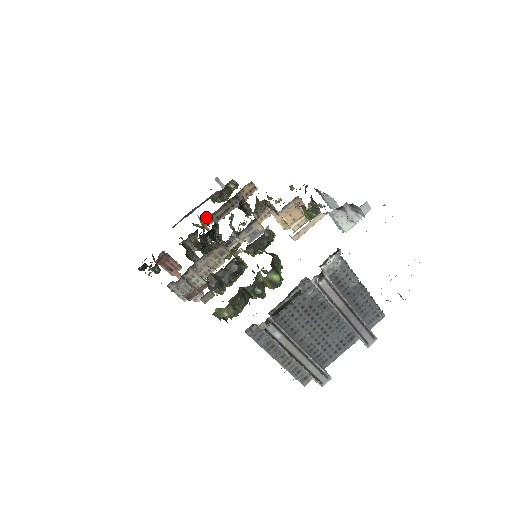
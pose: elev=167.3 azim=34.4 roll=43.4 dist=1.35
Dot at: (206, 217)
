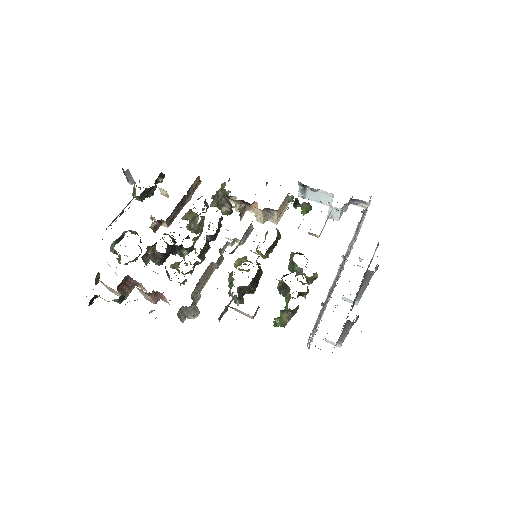
Dot at: (156, 222)
